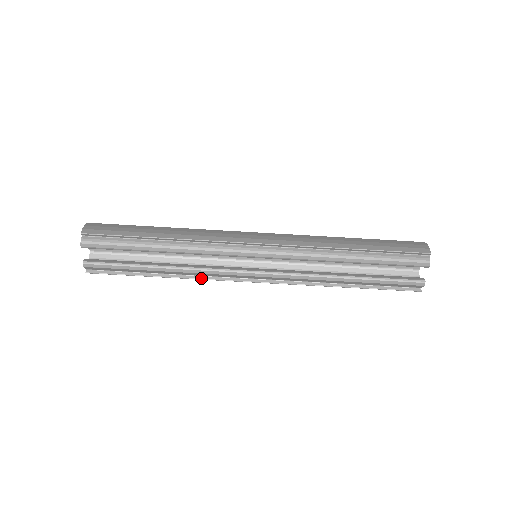
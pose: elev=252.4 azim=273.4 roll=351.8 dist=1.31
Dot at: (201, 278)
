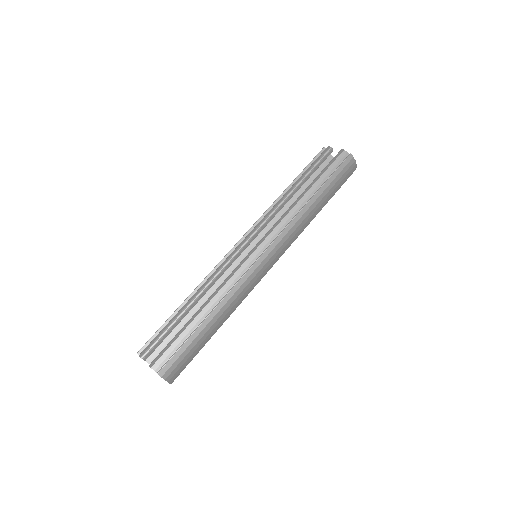
Dot at: (231, 289)
